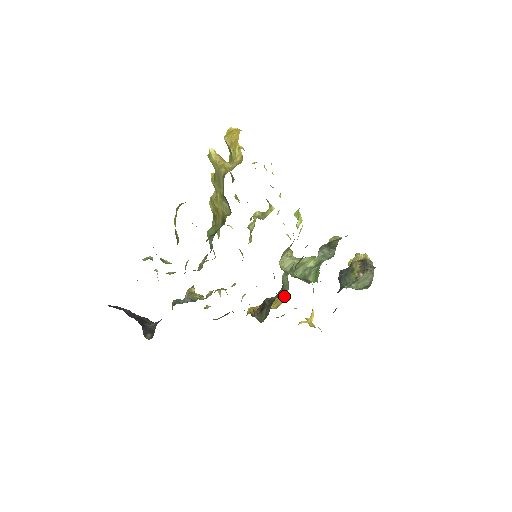
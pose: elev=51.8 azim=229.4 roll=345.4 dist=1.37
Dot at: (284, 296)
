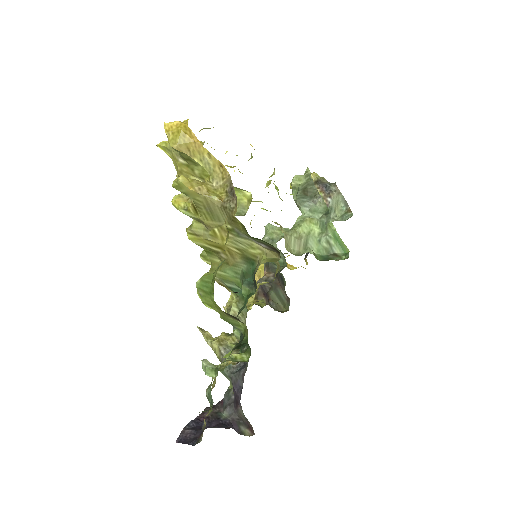
Dot at: occluded
